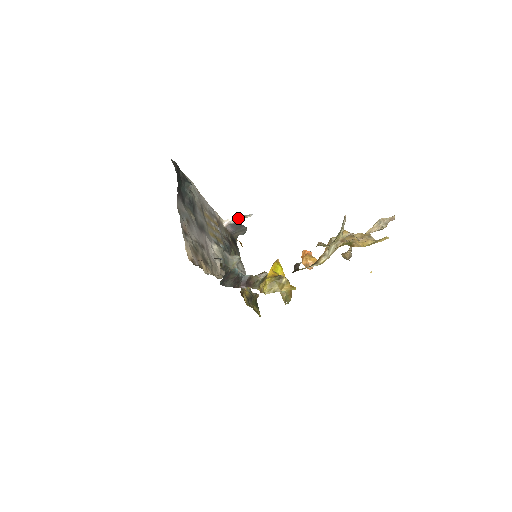
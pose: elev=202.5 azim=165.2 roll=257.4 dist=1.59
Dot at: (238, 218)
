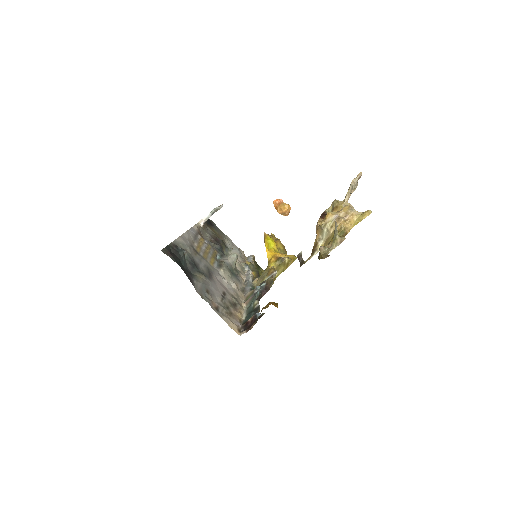
Dot at: (211, 214)
